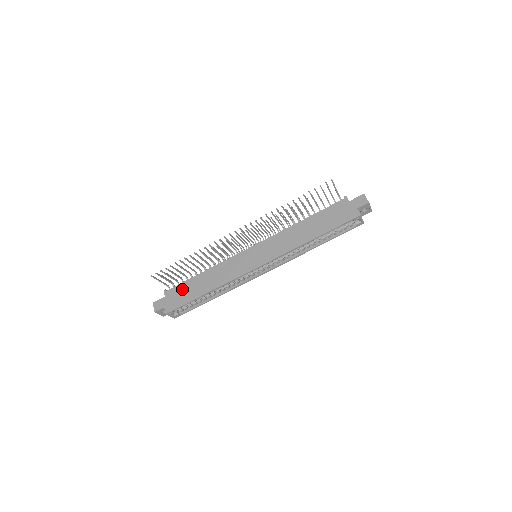
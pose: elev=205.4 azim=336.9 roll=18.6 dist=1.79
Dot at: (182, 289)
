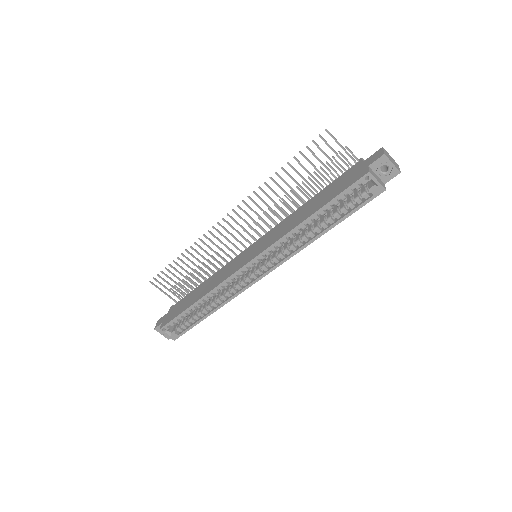
Dot at: (182, 302)
